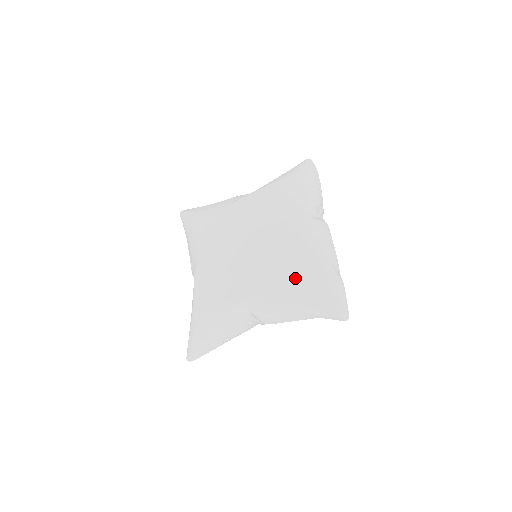
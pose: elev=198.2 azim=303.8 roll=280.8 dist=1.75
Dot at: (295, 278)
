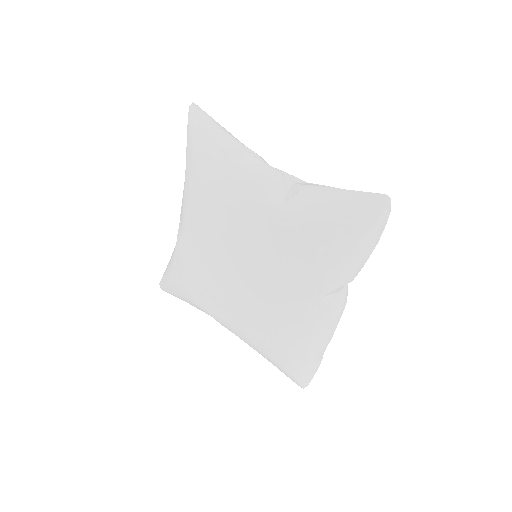
Dot at: (270, 345)
